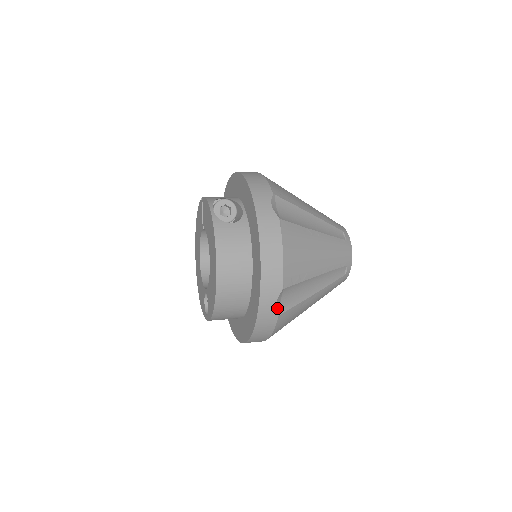
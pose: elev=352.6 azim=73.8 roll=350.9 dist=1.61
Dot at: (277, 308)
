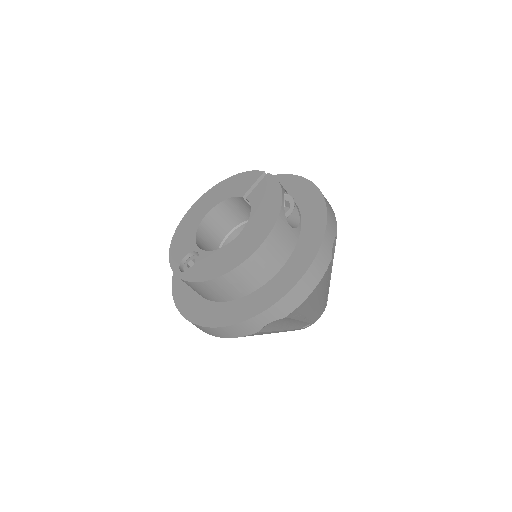
Dot at: (264, 326)
